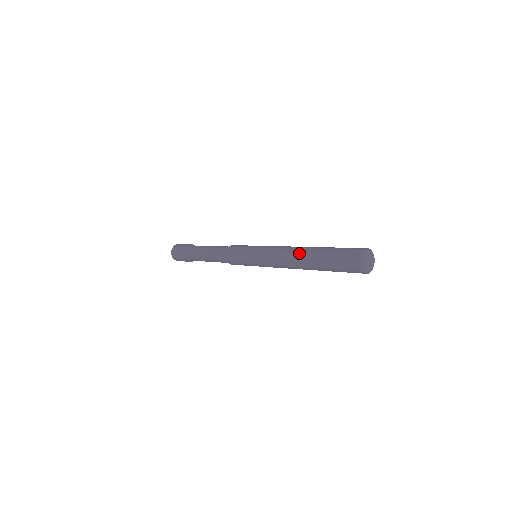
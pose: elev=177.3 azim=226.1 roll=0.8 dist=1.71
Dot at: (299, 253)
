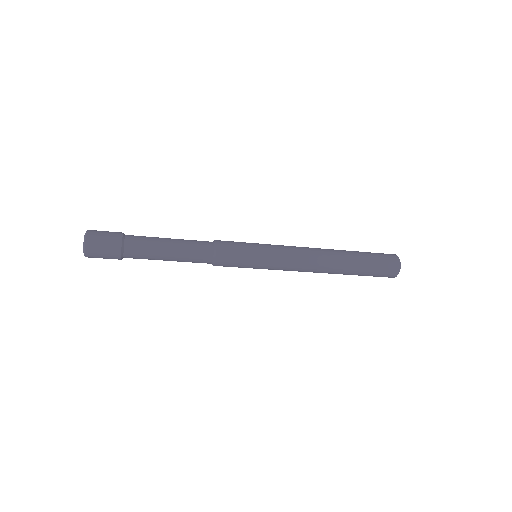
Dot at: (329, 249)
